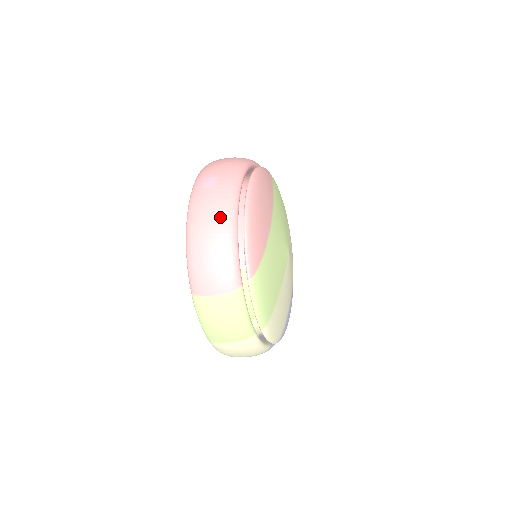
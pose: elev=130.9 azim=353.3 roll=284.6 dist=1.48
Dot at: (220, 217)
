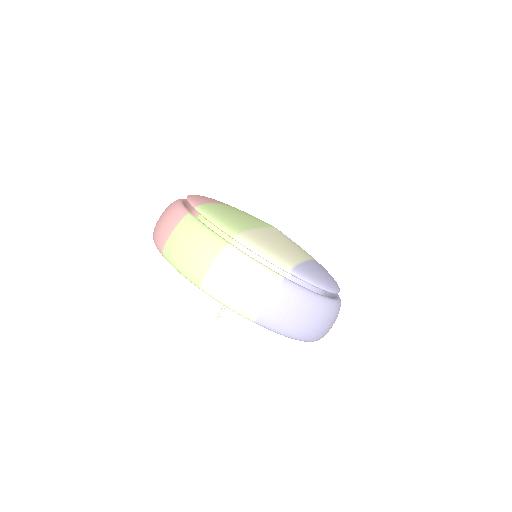
Dot at: occluded
